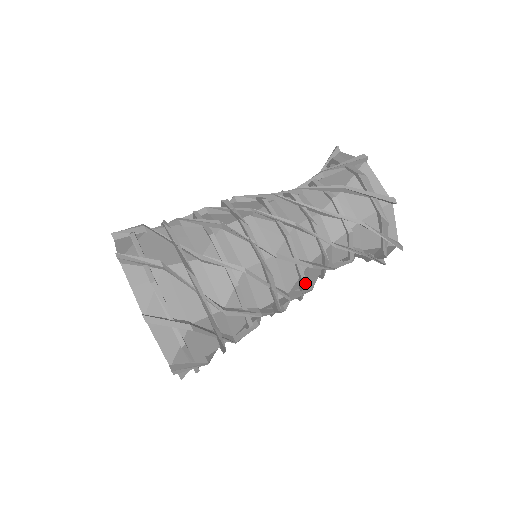
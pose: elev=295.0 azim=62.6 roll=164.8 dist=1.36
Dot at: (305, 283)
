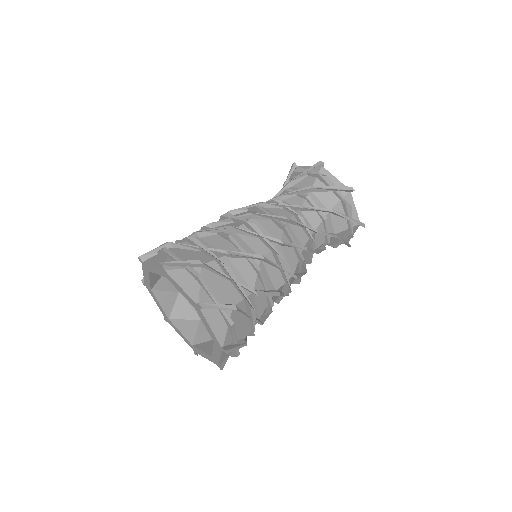
Dot at: occluded
